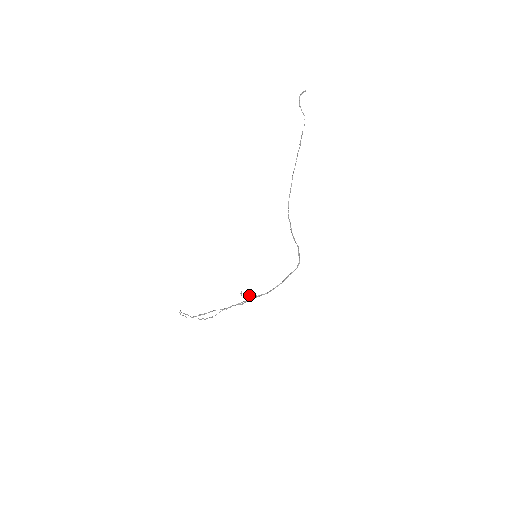
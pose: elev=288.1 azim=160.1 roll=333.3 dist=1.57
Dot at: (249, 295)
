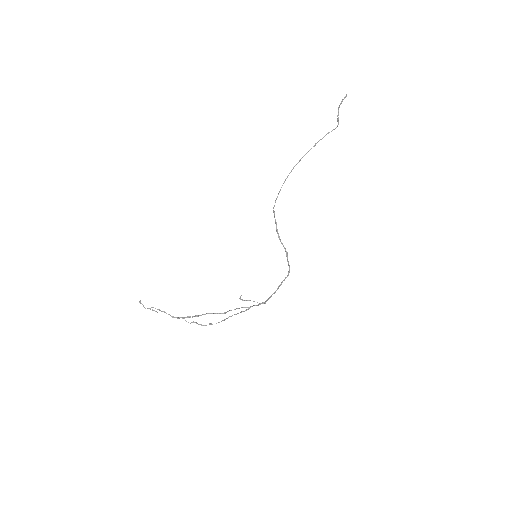
Dot at: (248, 300)
